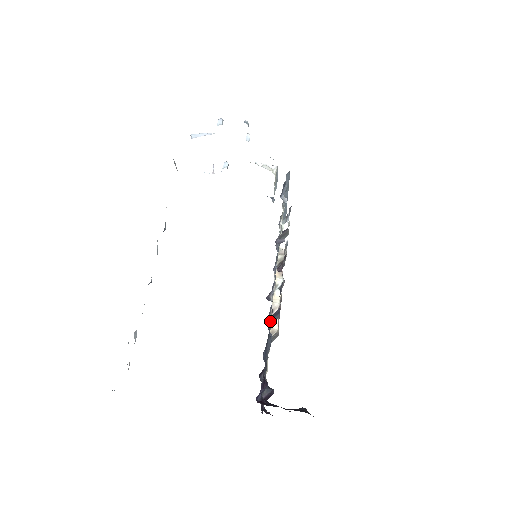
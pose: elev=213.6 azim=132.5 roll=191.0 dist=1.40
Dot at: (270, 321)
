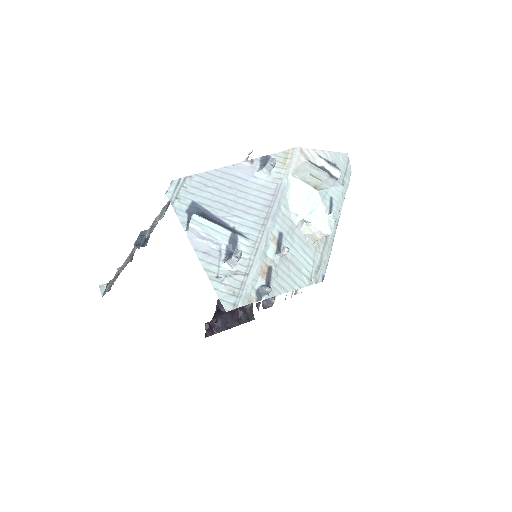
Dot at: occluded
